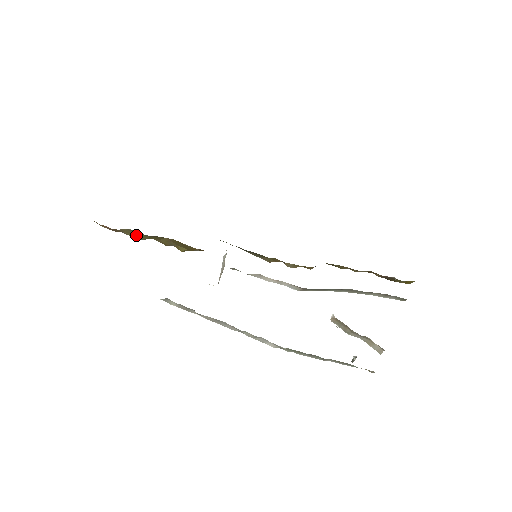
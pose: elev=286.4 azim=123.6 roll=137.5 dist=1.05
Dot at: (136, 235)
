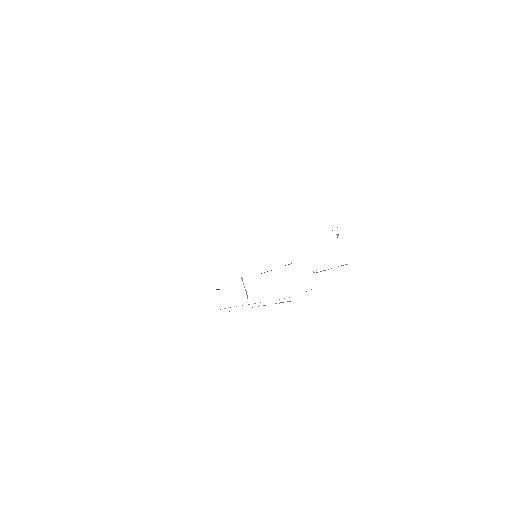
Dot at: occluded
